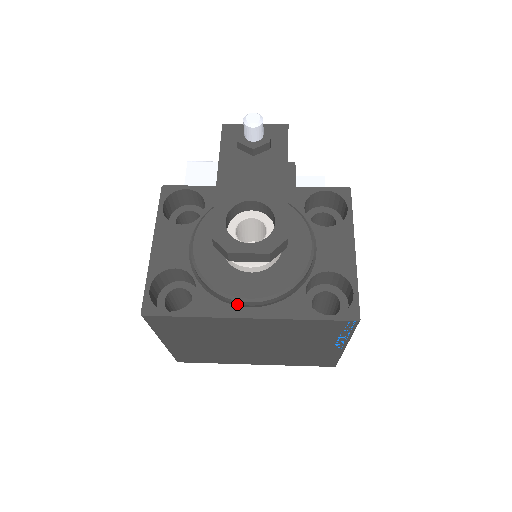
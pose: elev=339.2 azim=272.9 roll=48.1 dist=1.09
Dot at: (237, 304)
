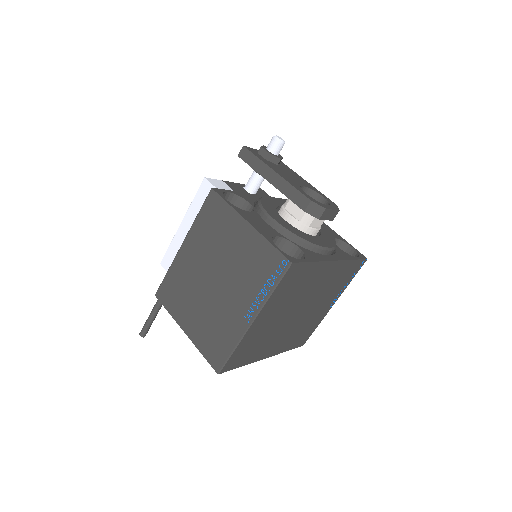
Dot at: (322, 255)
